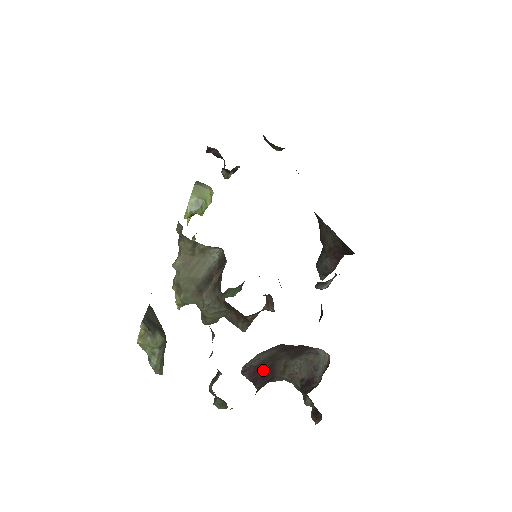
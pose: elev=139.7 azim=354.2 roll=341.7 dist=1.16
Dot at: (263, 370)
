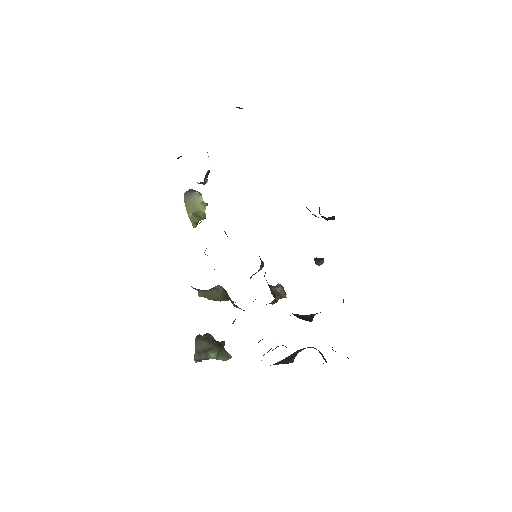
Dot at: (287, 358)
